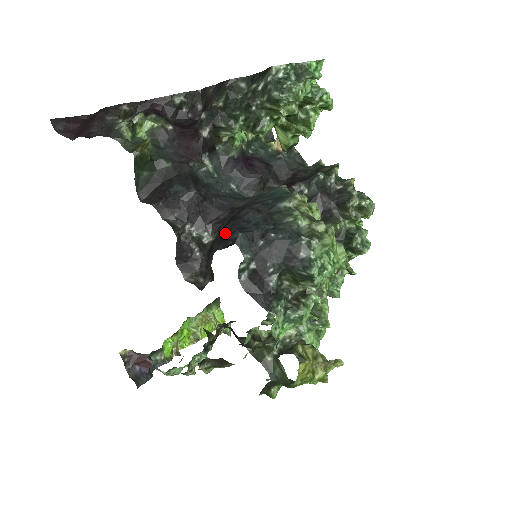
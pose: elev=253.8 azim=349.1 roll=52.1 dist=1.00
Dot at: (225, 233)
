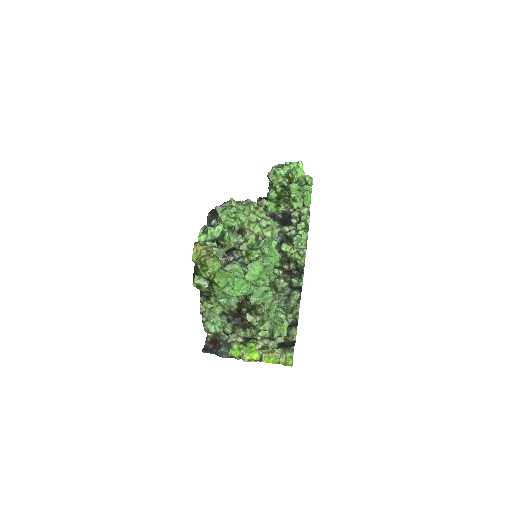
Dot at: occluded
